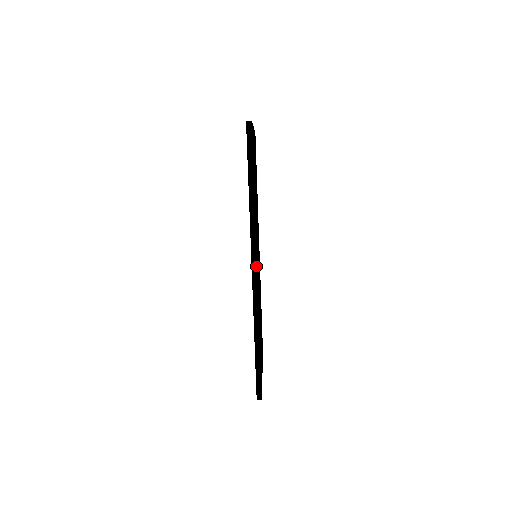
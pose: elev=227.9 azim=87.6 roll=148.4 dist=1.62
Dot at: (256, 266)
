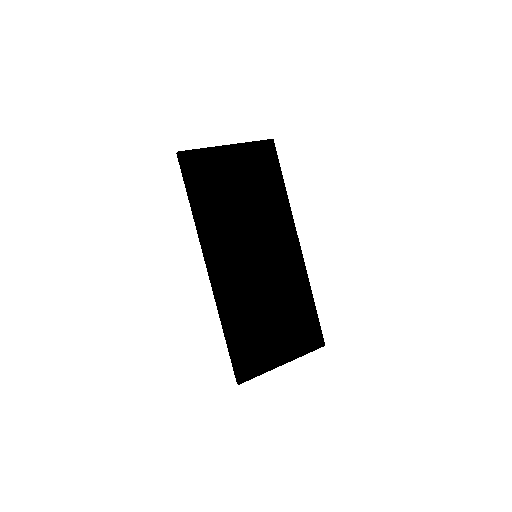
Dot at: (208, 268)
